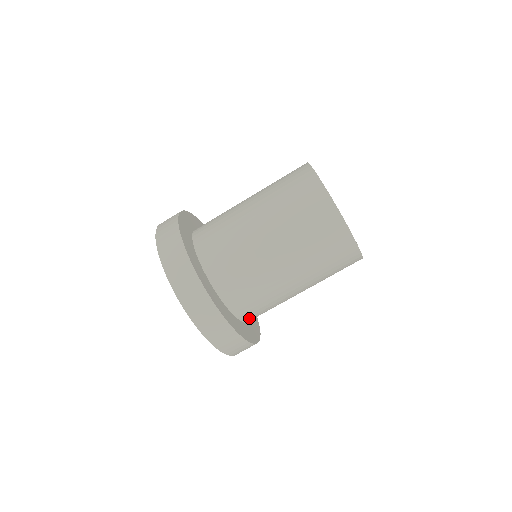
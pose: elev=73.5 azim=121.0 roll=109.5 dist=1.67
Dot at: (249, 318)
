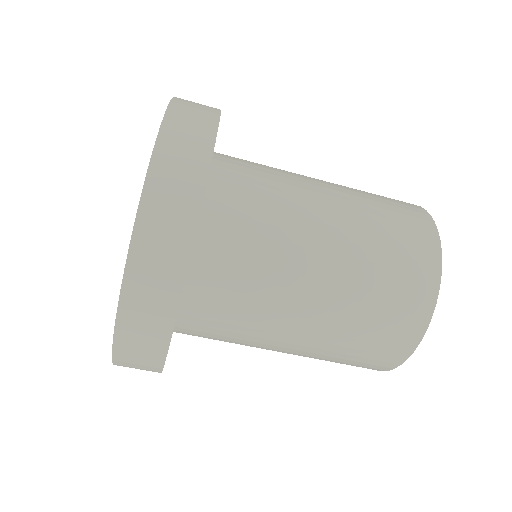
Dot at: occluded
